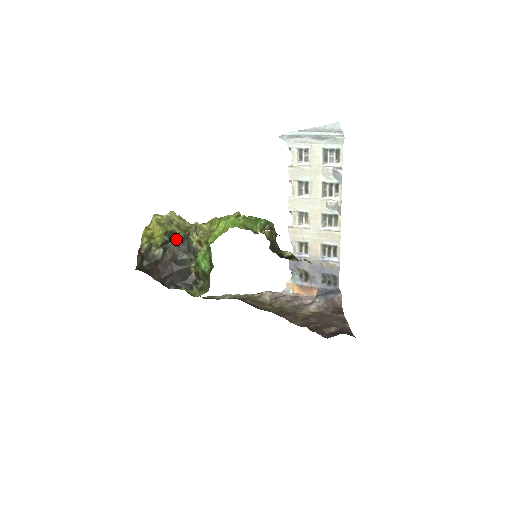
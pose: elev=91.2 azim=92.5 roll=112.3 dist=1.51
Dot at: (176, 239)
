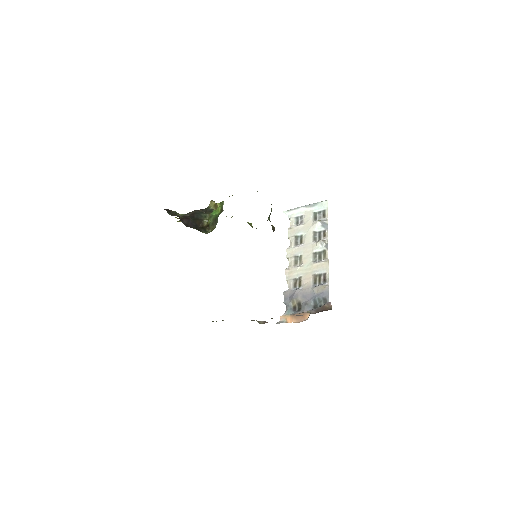
Dot at: occluded
